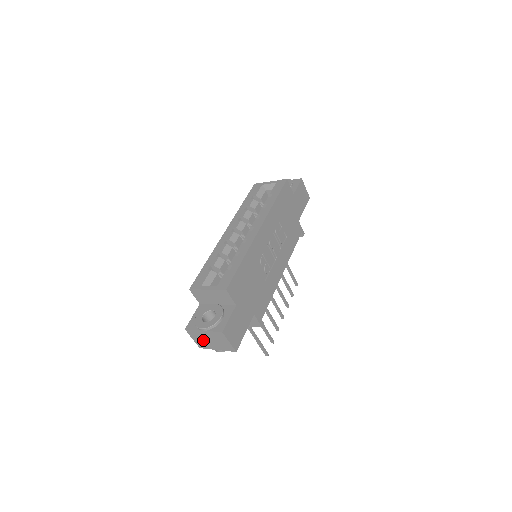
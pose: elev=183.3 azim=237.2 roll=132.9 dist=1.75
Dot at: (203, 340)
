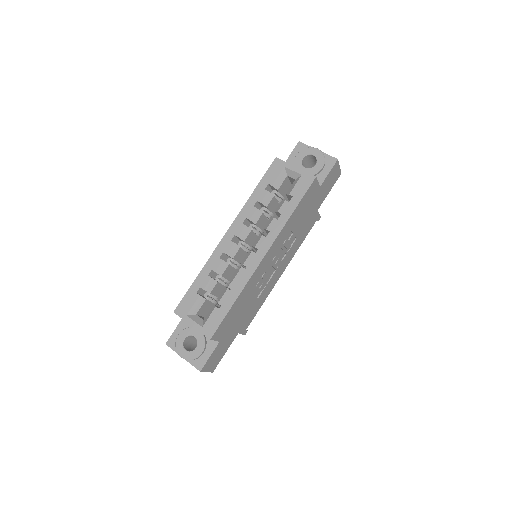
Dot at: occluded
